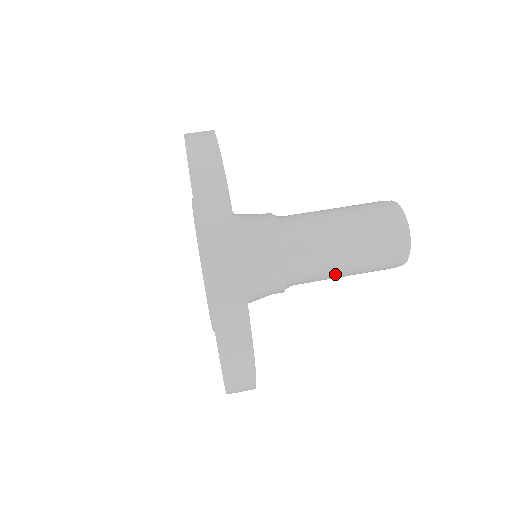
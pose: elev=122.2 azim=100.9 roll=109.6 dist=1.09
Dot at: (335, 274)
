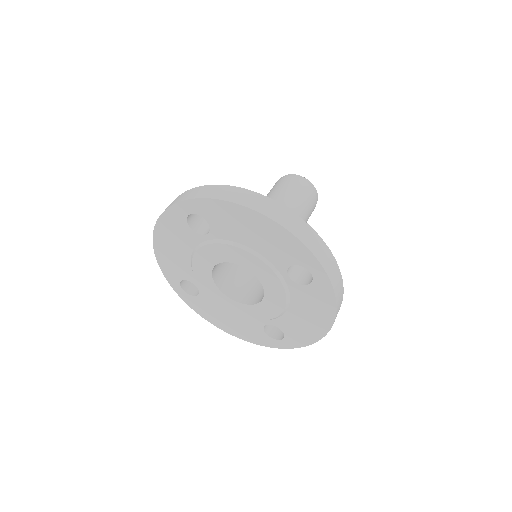
Dot at: occluded
